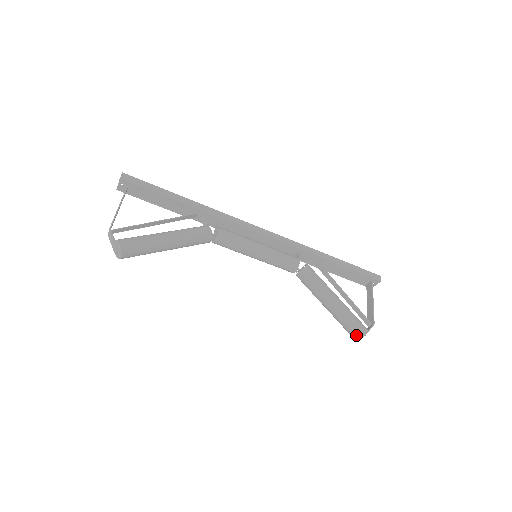
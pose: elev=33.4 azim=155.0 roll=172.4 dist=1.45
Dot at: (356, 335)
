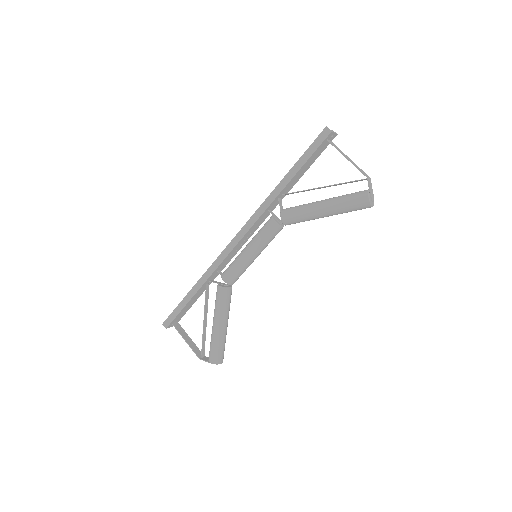
Dot at: occluded
